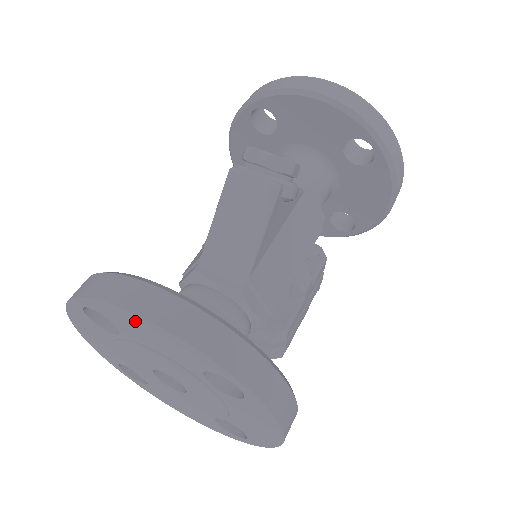
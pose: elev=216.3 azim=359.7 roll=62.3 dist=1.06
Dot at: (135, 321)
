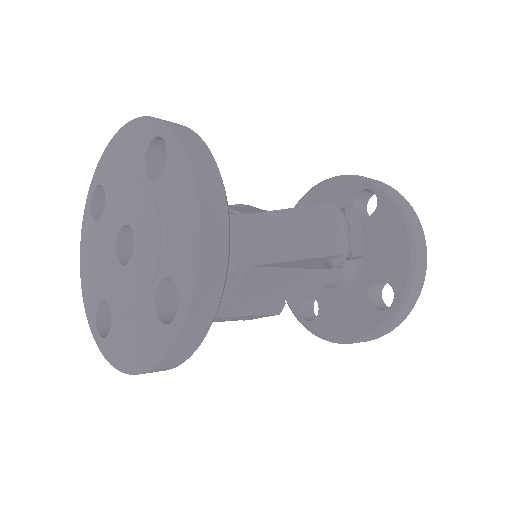
Dot at: (187, 196)
